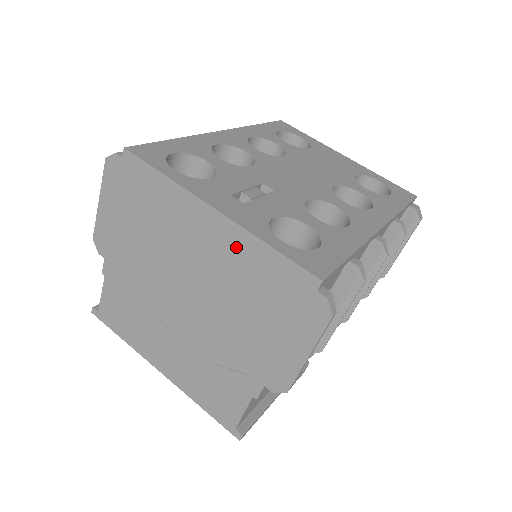
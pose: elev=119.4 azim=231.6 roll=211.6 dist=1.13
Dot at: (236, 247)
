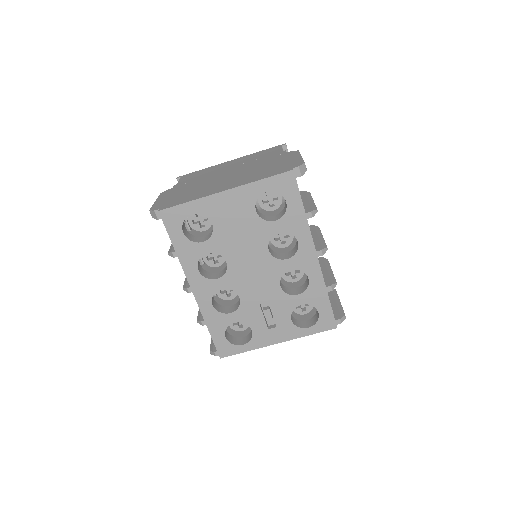
Dot at: occluded
